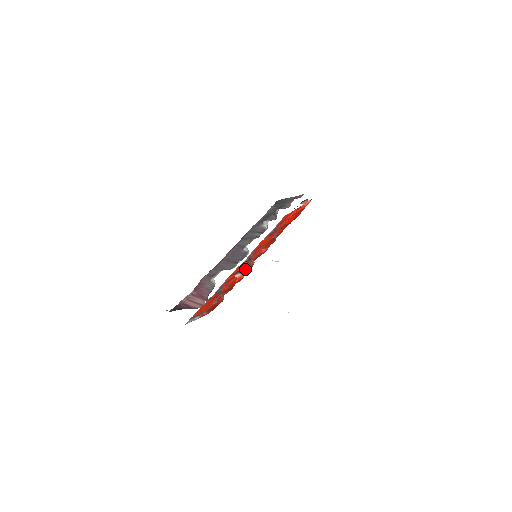
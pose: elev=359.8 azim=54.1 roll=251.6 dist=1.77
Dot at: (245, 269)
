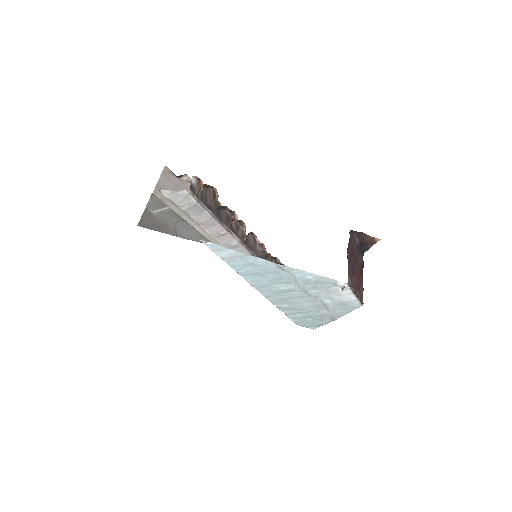
Dot at: occluded
